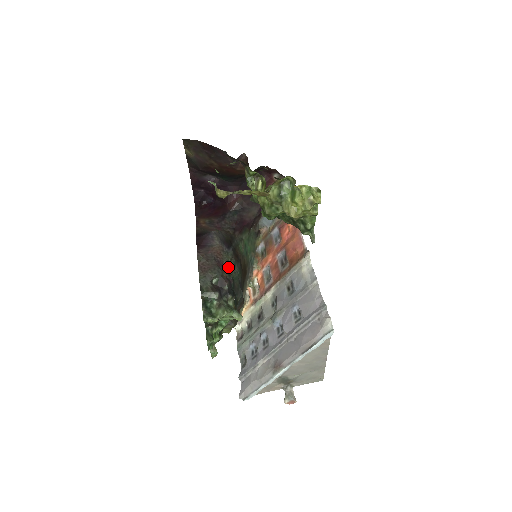
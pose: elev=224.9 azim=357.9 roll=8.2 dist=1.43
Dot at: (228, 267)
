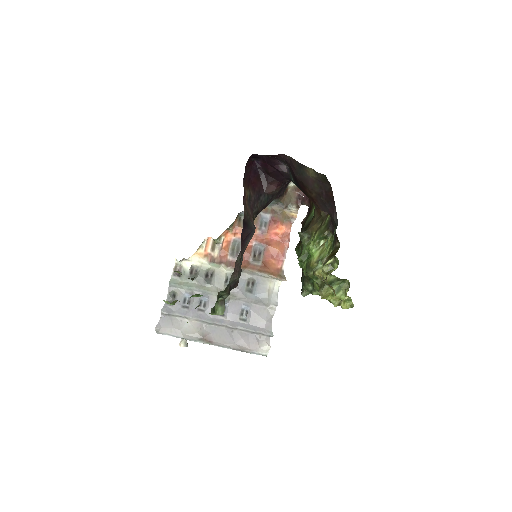
Dot at: occluded
